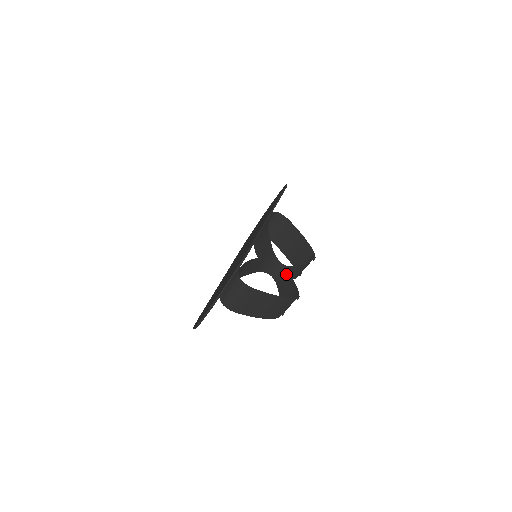
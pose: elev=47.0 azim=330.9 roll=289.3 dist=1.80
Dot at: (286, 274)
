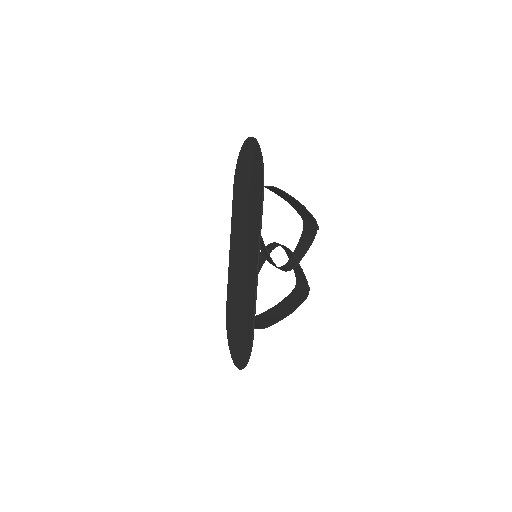
Dot at: (291, 263)
